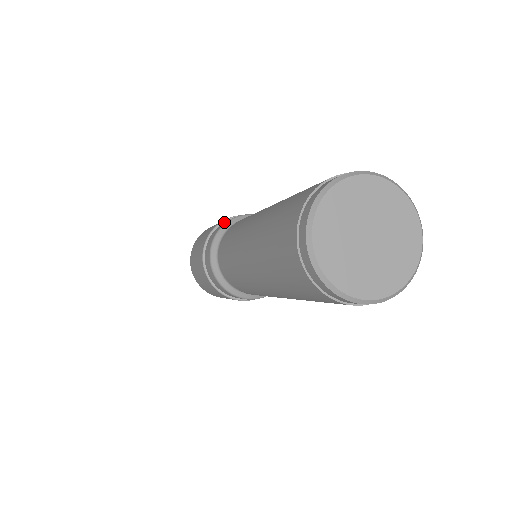
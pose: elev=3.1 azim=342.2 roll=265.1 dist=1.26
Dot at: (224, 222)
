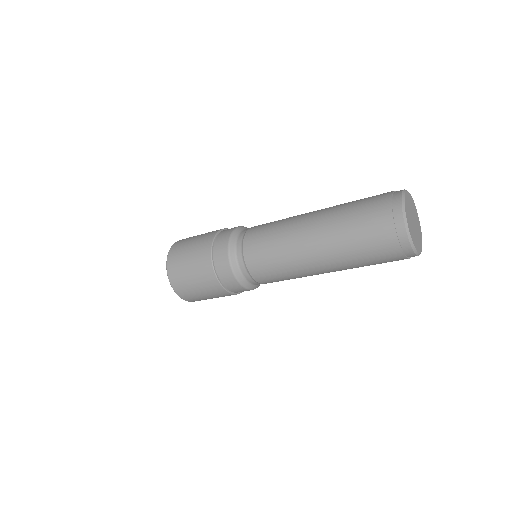
Dot at: occluded
